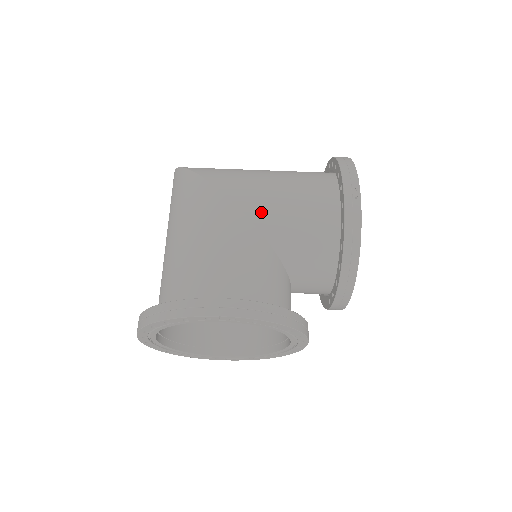
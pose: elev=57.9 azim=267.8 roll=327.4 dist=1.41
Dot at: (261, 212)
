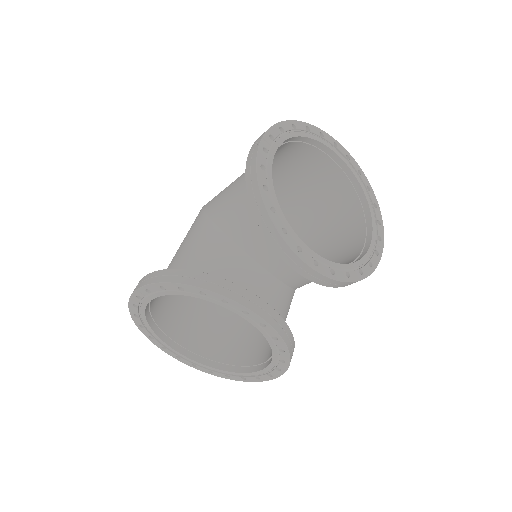
Dot at: (215, 206)
